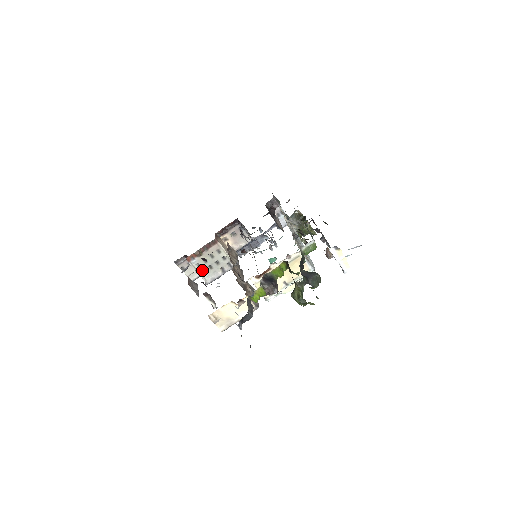
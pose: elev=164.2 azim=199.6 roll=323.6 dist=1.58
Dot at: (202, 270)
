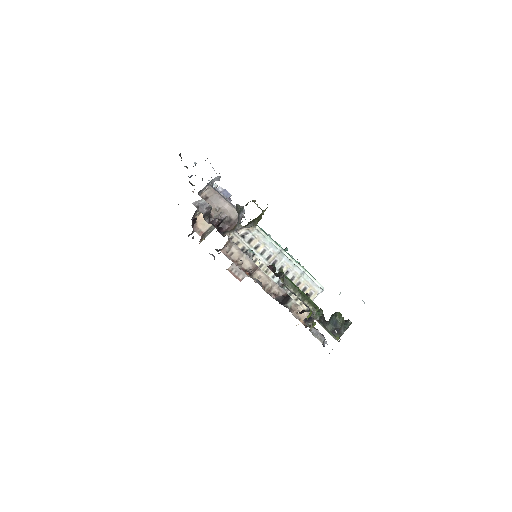
Dot at: (212, 230)
